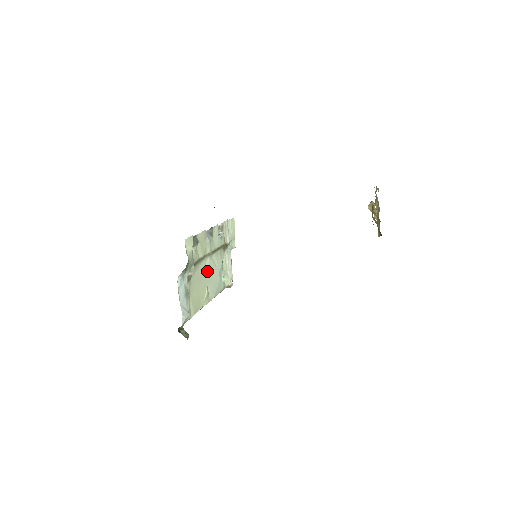
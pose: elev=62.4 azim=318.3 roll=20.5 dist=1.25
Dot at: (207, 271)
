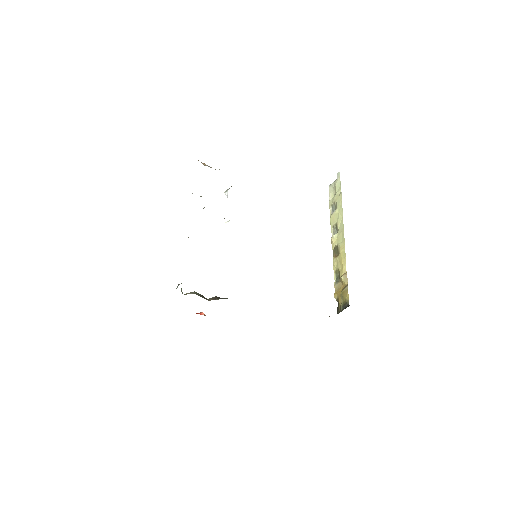
Dot at: occluded
